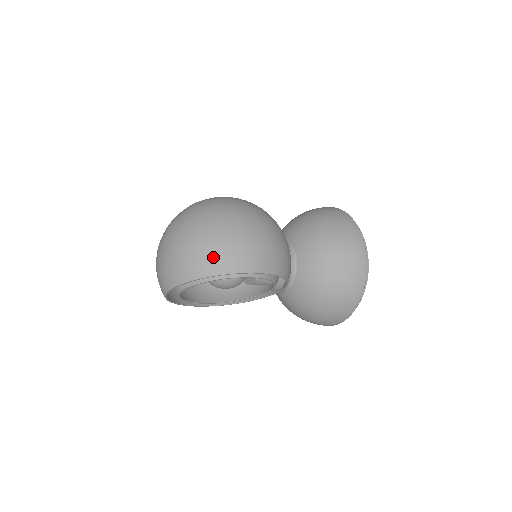
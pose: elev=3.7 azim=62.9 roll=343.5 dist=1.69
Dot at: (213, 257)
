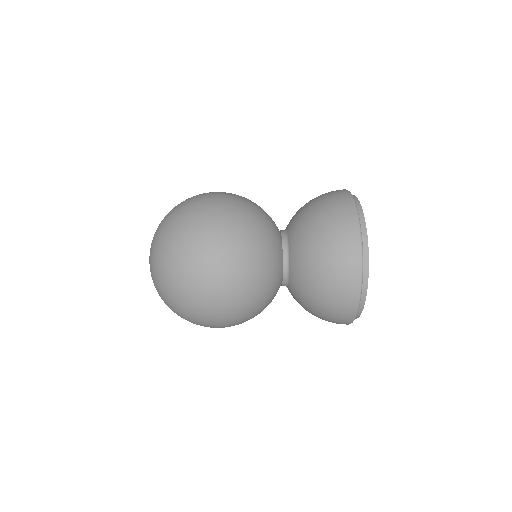
Dot at: occluded
